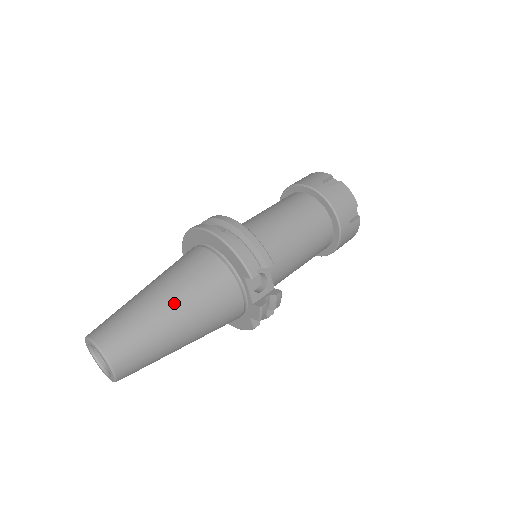
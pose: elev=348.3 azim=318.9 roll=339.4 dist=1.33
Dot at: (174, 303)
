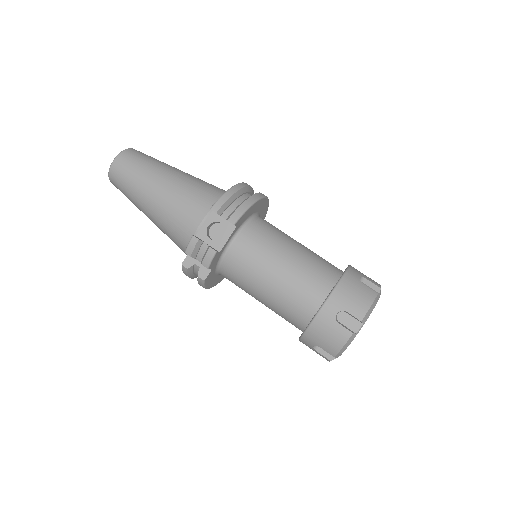
Dot at: (173, 177)
